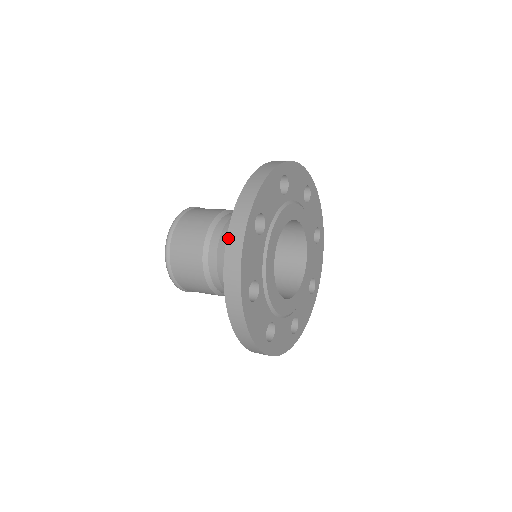
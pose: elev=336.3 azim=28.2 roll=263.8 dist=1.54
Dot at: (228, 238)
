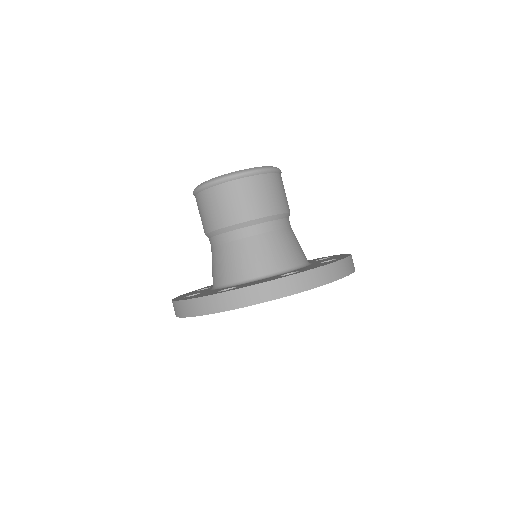
Dot at: (196, 300)
